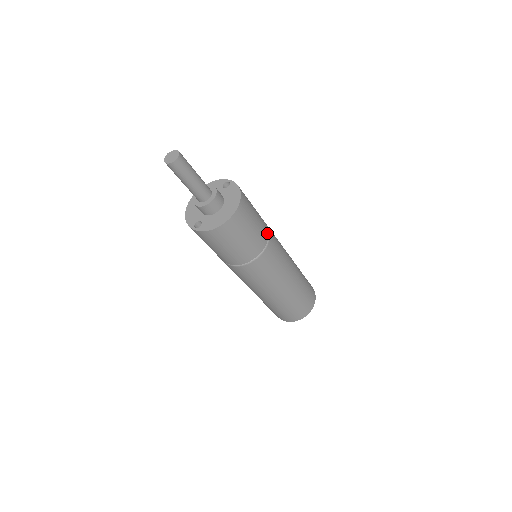
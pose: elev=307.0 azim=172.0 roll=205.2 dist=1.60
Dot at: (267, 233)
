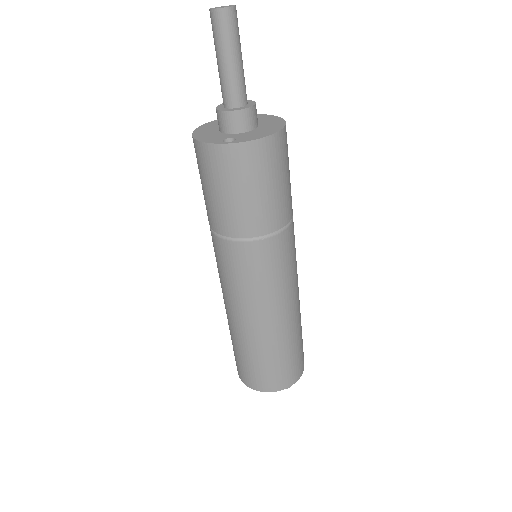
Dot at: occluded
